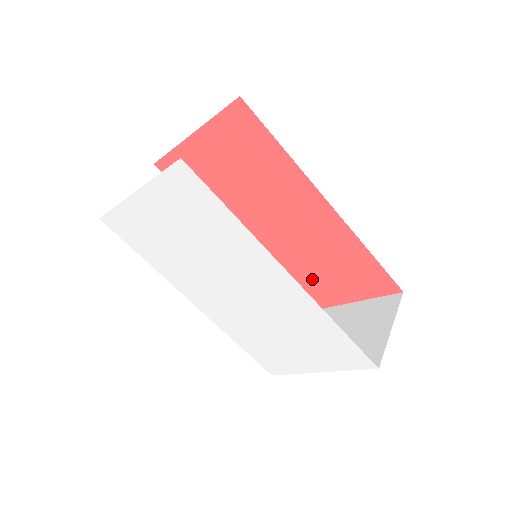
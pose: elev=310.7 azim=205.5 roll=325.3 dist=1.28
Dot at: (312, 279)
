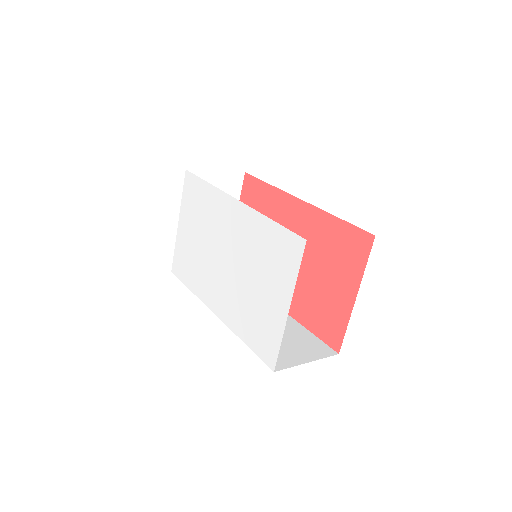
Dot at: (324, 292)
